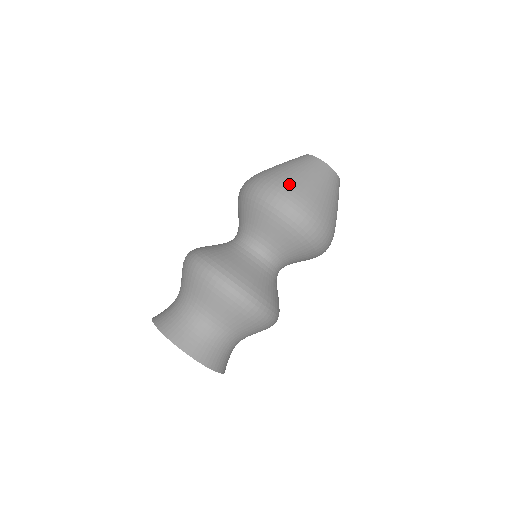
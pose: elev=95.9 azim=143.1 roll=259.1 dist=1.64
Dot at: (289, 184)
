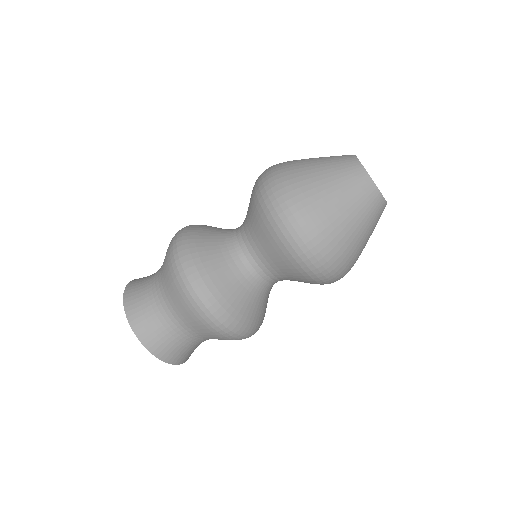
Dot at: (331, 236)
